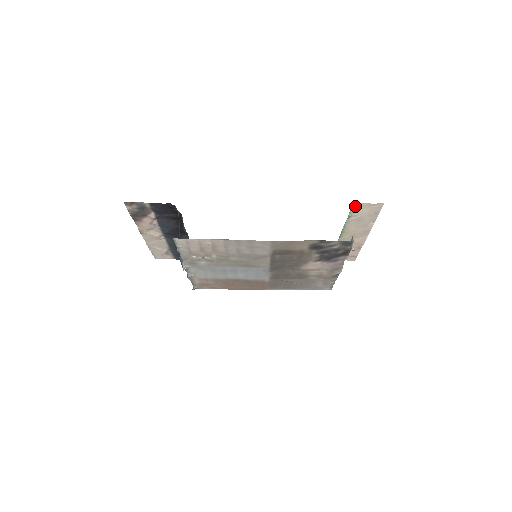
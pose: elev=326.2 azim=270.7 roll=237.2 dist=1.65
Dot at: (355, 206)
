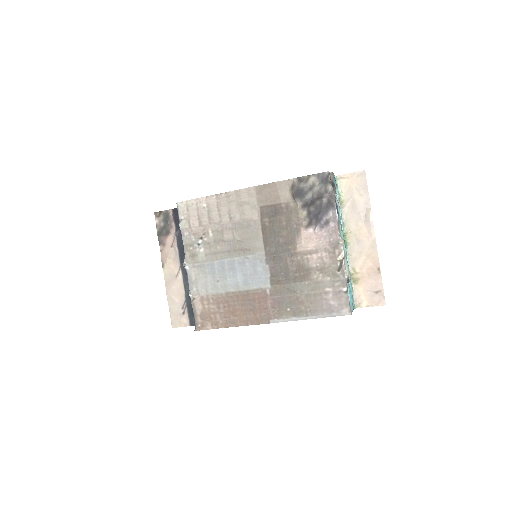
Dot at: (340, 180)
